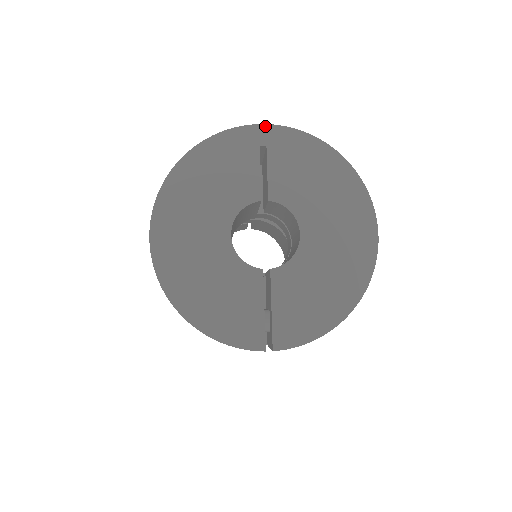
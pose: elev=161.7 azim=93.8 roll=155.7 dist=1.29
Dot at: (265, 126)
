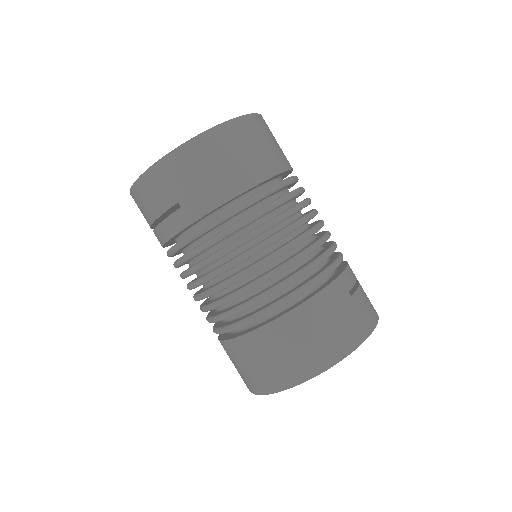
Dot at: occluded
